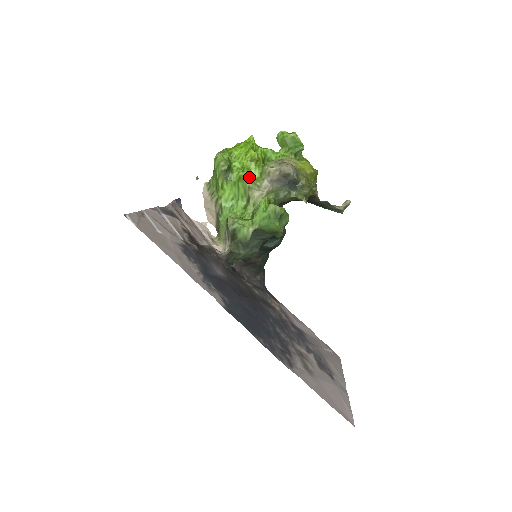
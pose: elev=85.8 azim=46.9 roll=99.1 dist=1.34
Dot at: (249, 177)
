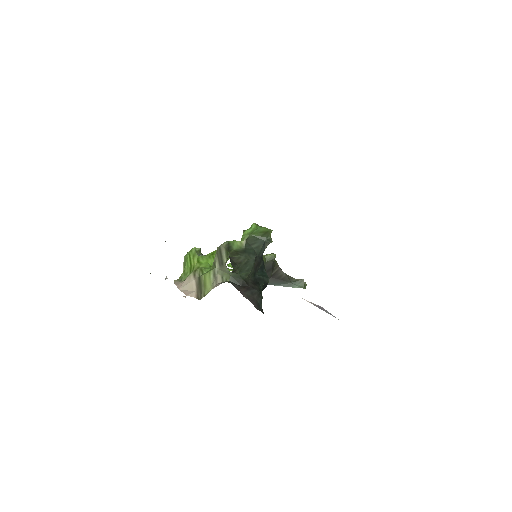
Dot at: occluded
